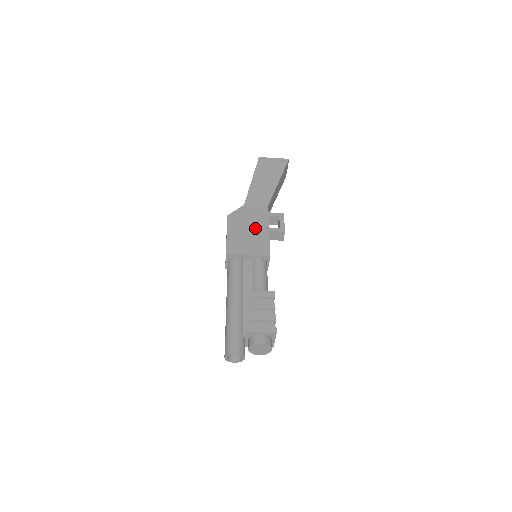
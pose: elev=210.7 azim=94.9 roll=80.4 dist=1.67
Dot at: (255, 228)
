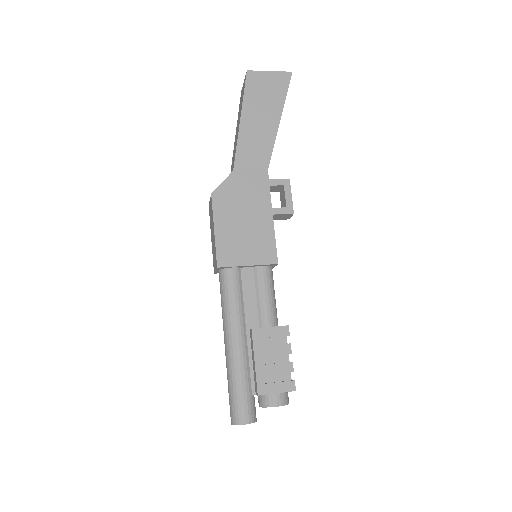
Dot at: (253, 215)
